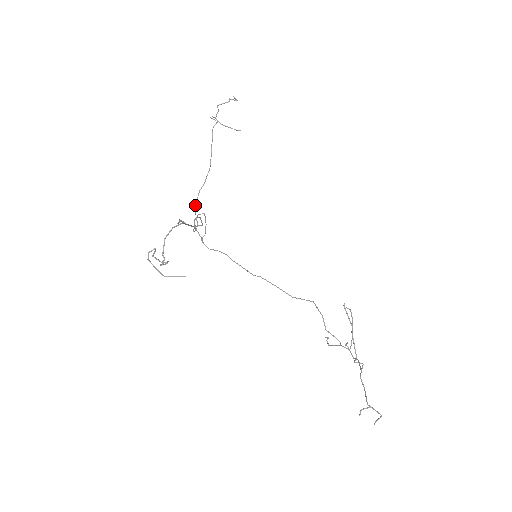
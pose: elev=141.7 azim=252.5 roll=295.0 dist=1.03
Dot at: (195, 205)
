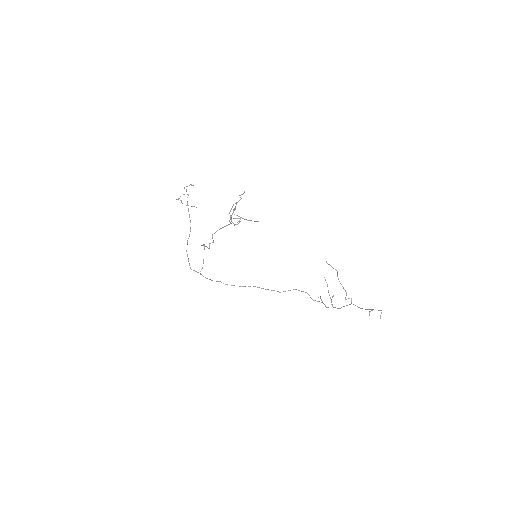
Dot at: occluded
